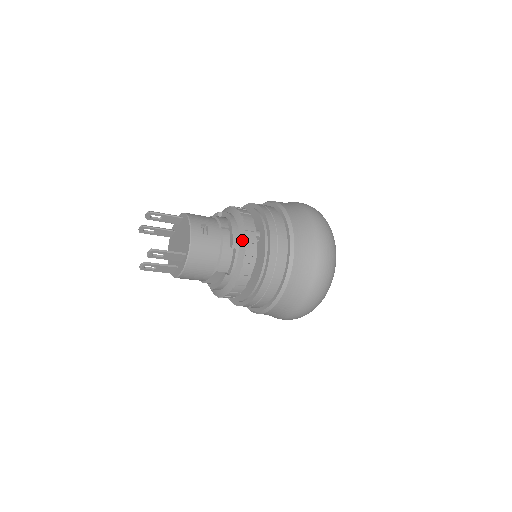
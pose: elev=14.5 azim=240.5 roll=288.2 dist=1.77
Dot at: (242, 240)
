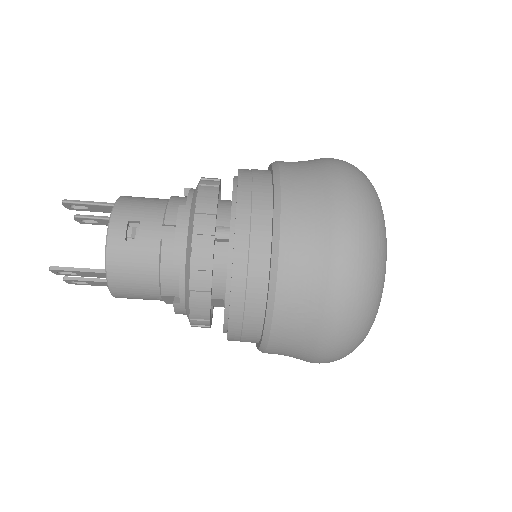
Dot at: (188, 251)
